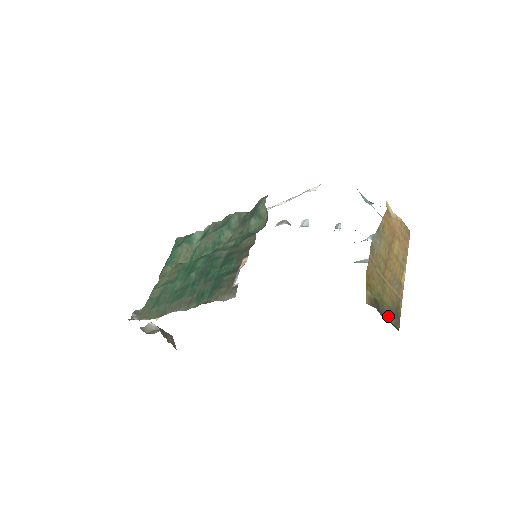
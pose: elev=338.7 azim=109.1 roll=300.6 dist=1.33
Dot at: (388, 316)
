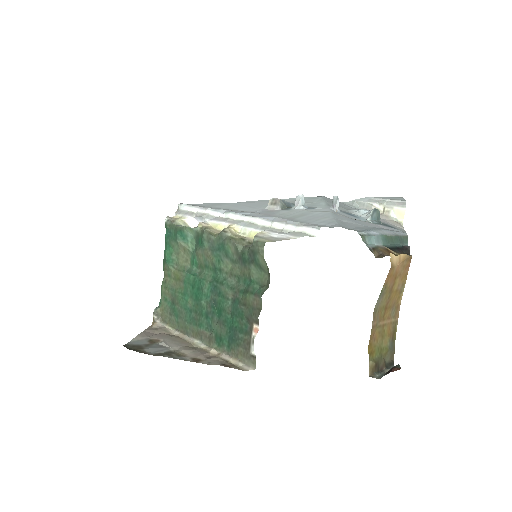
Dot at: (385, 358)
